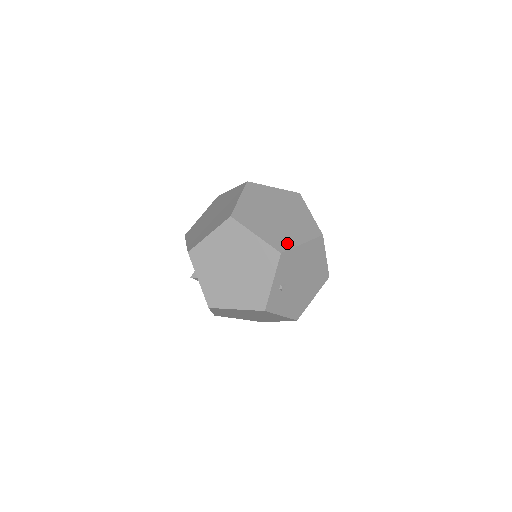
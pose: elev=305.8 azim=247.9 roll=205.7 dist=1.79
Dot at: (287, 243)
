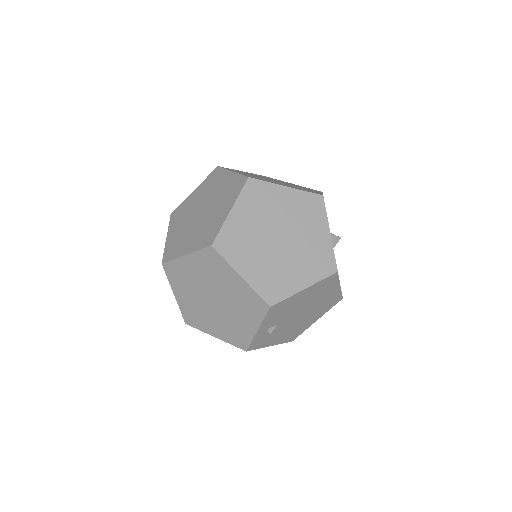
Dot at: (283, 289)
